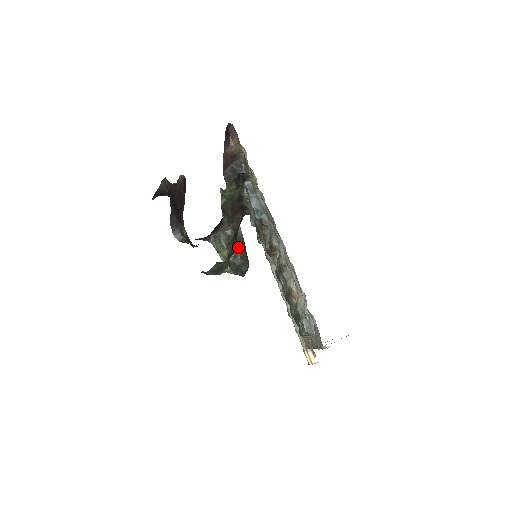
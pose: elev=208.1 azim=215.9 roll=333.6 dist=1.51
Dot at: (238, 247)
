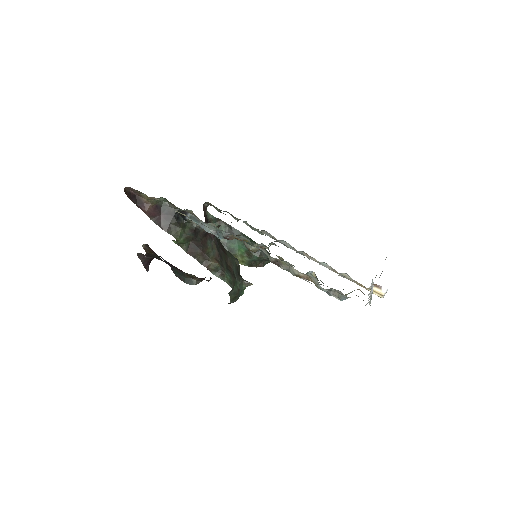
Dot at: occluded
